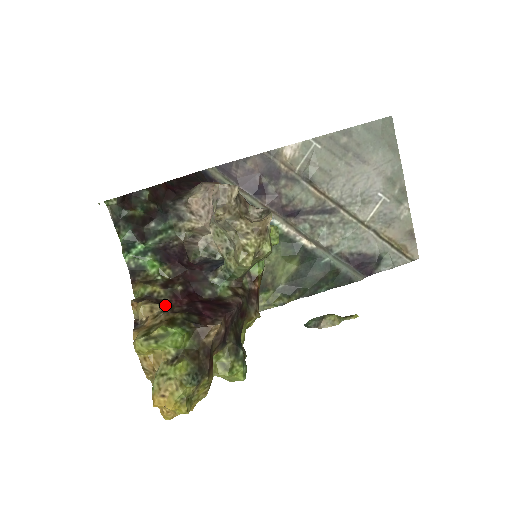
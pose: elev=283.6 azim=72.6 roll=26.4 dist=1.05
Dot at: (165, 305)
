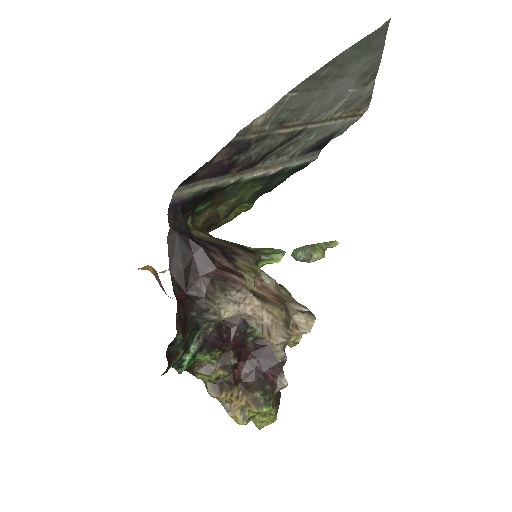
Dot at: (235, 382)
